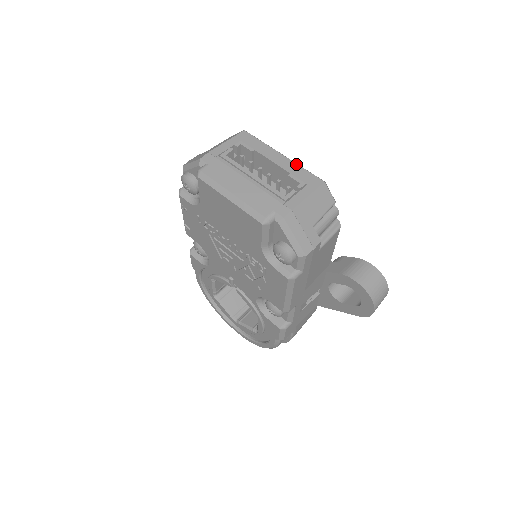
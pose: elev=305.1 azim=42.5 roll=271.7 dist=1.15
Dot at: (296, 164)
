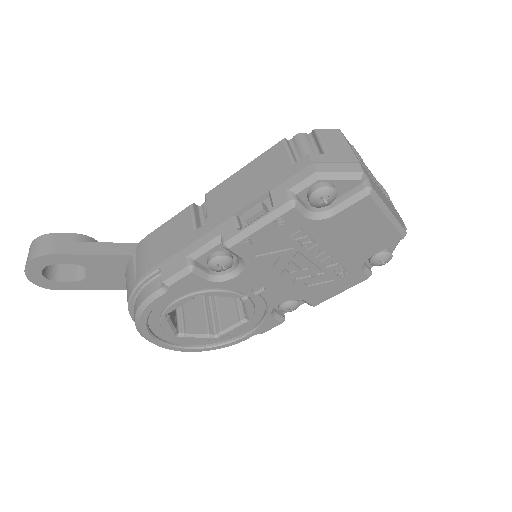
Dot at: occluded
